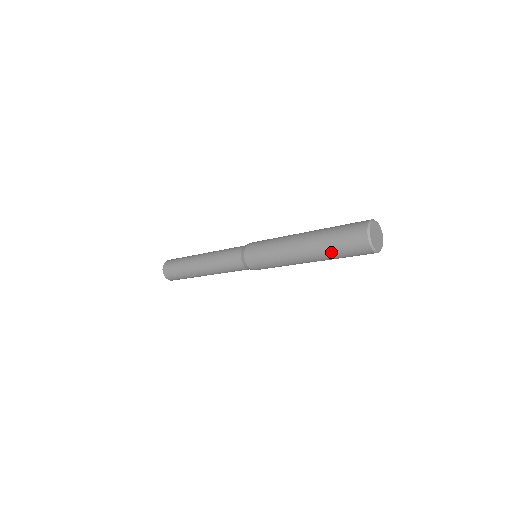
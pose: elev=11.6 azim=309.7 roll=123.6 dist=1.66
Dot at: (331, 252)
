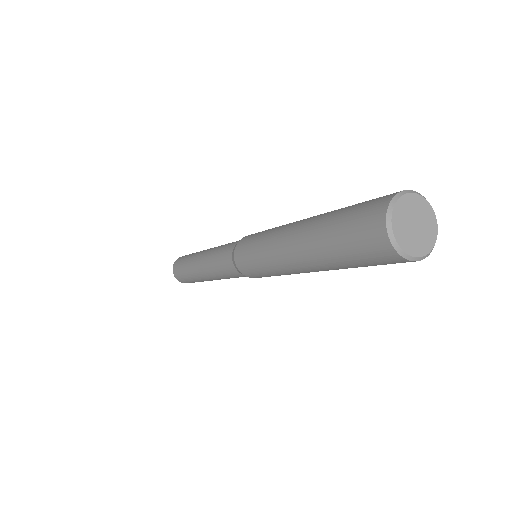
Dot at: occluded
